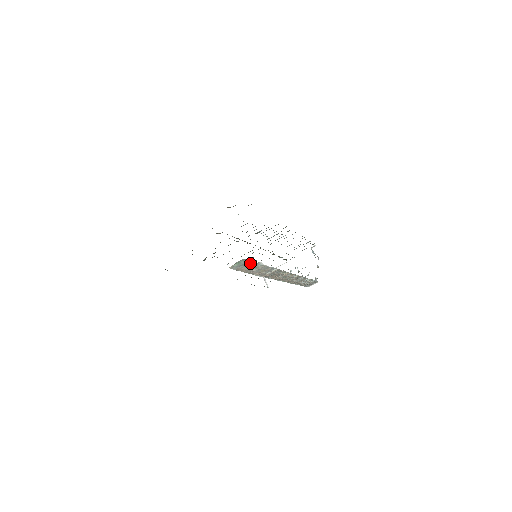
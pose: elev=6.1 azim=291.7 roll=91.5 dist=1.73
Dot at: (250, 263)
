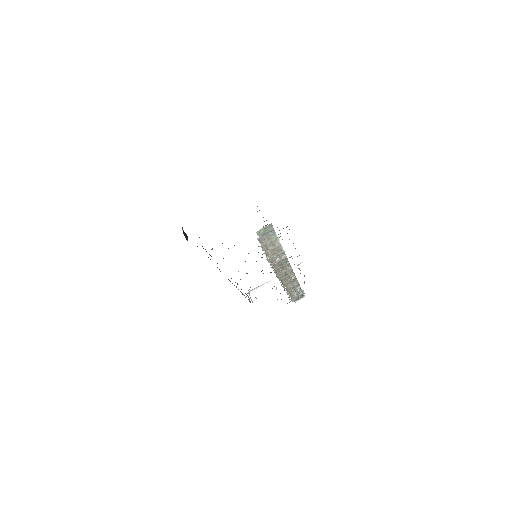
Dot at: (272, 234)
